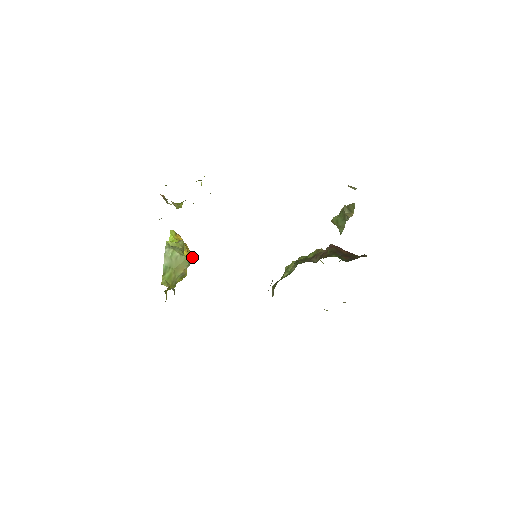
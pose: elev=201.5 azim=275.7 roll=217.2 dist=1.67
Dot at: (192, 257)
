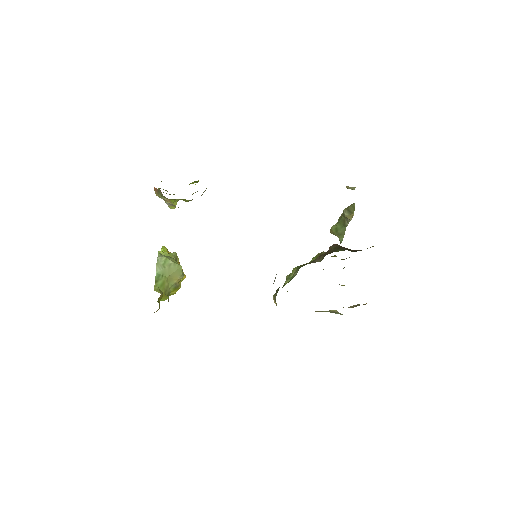
Dot at: (185, 275)
